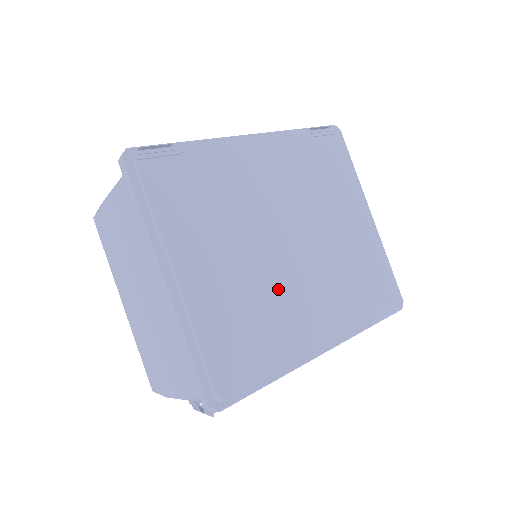
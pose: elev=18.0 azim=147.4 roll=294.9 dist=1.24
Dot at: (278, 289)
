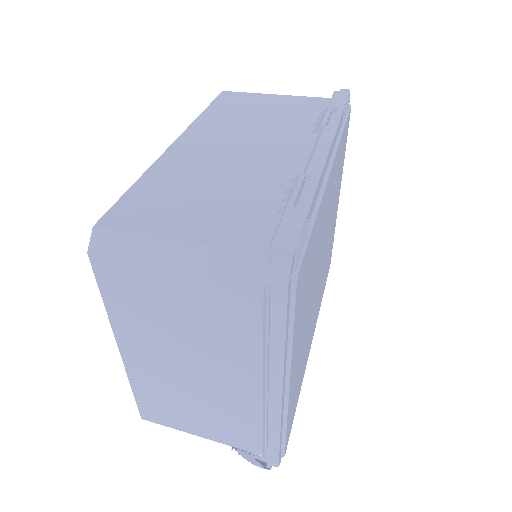
Dot at: occluded
